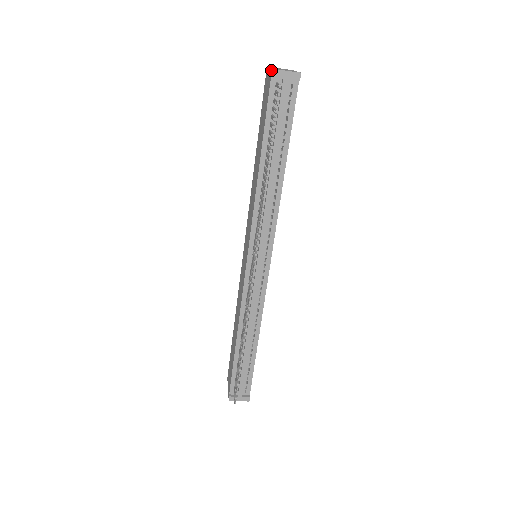
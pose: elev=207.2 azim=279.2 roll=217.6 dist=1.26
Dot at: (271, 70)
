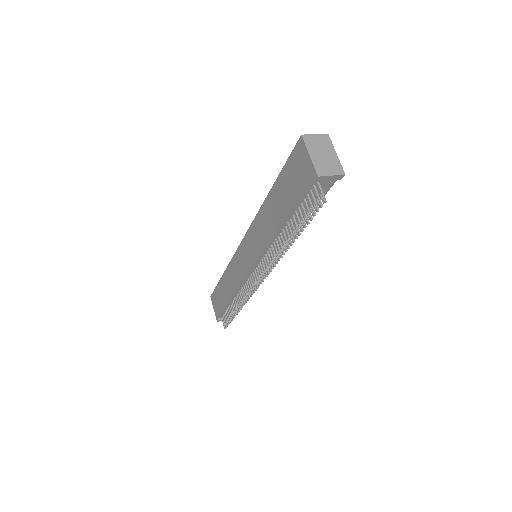
Dot at: (314, 172)
